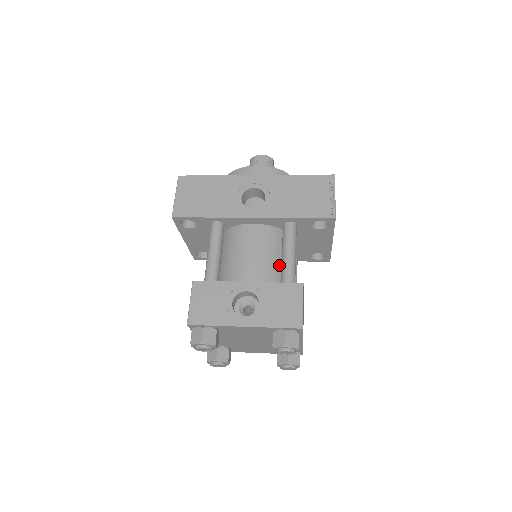
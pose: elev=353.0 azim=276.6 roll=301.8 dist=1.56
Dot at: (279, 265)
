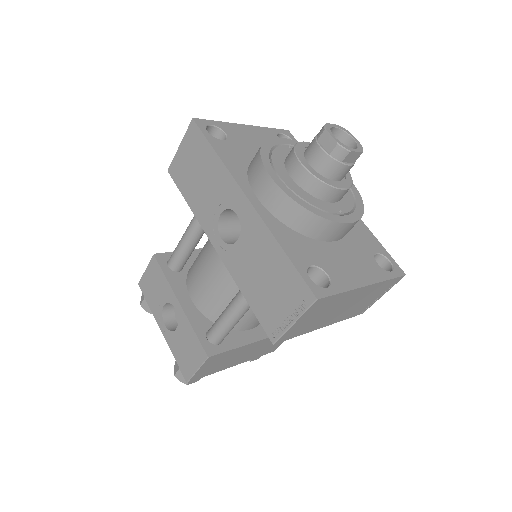
Dot at: occluded
